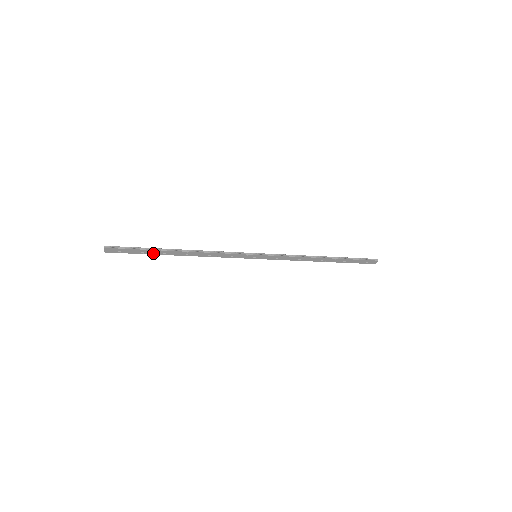
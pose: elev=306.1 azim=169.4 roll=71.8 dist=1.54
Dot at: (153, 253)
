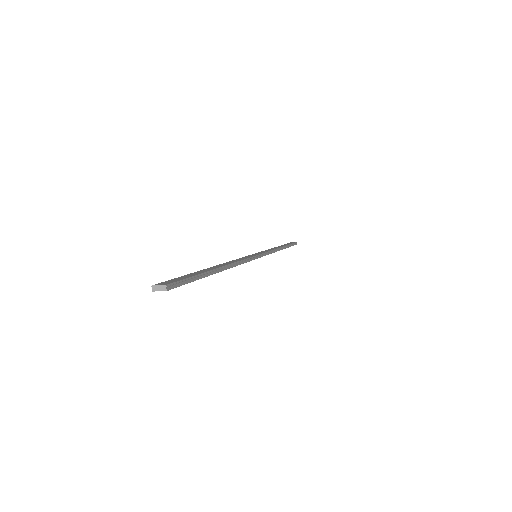
Dot at: occluded
